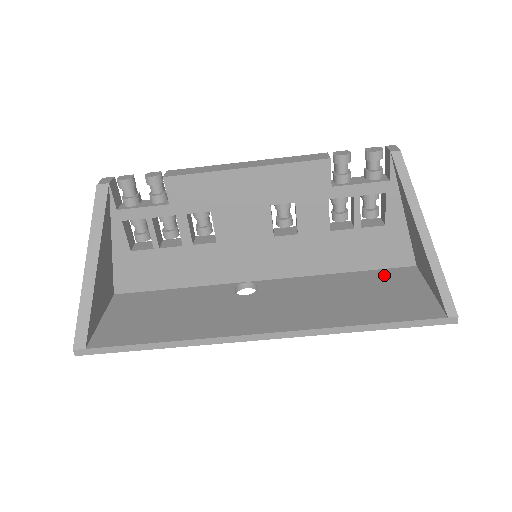
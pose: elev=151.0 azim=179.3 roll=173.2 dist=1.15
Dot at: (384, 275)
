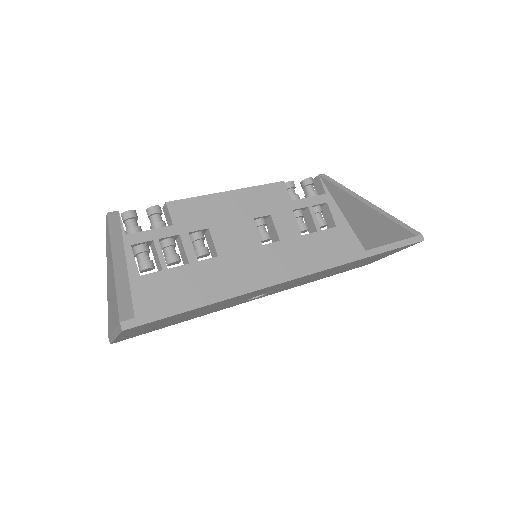
Dot at: occluded
